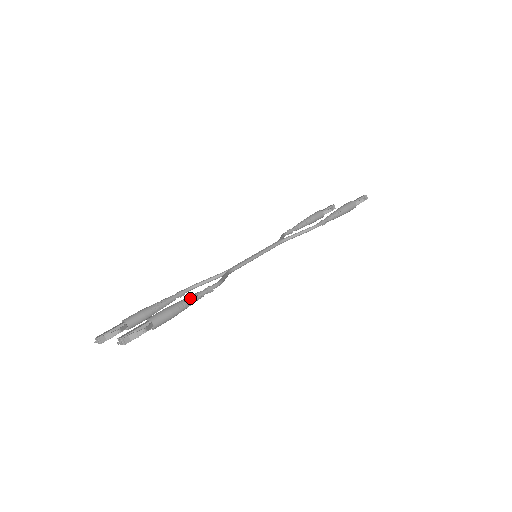
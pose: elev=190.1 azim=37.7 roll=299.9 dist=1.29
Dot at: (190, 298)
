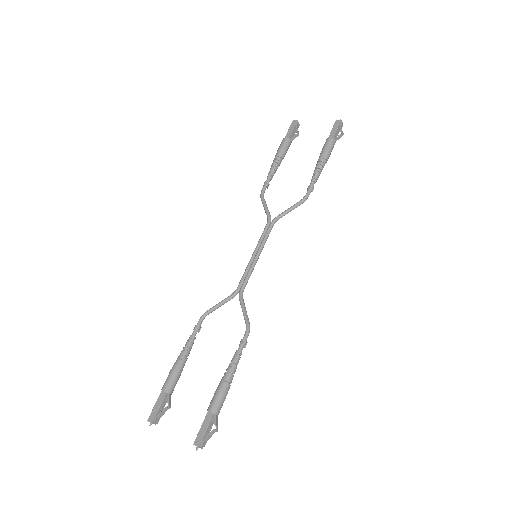
Dot at: (234, 367)
